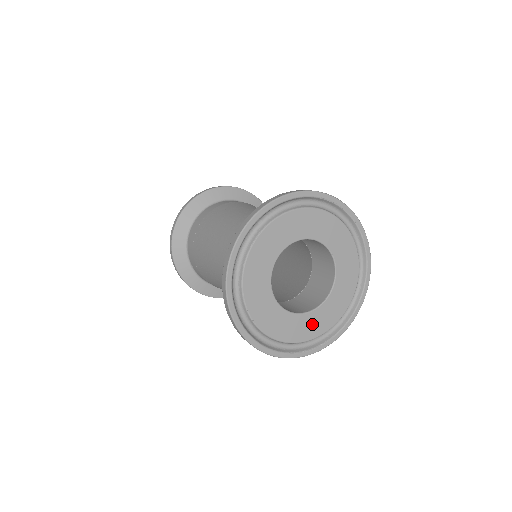
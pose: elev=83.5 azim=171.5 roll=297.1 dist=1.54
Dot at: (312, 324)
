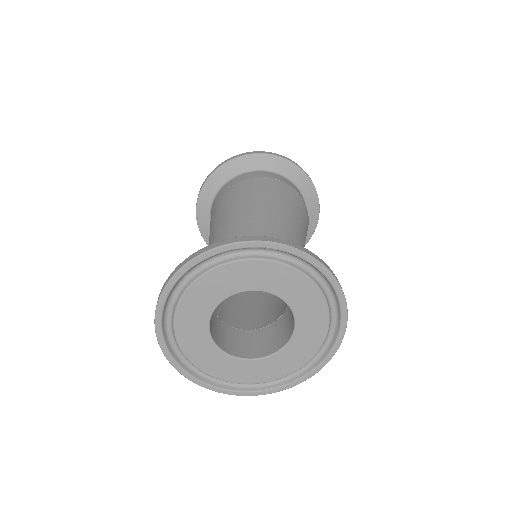
Dot at: (270, 368)
